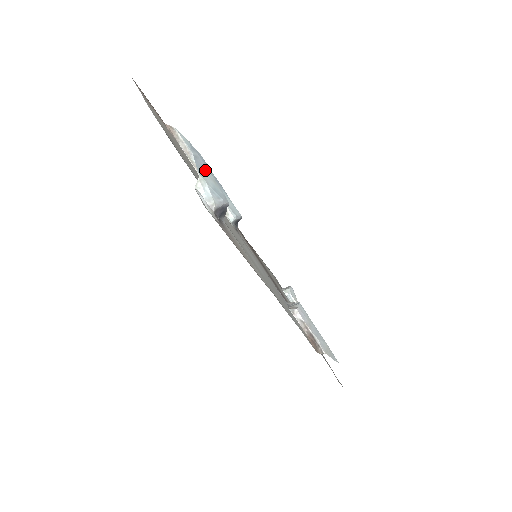
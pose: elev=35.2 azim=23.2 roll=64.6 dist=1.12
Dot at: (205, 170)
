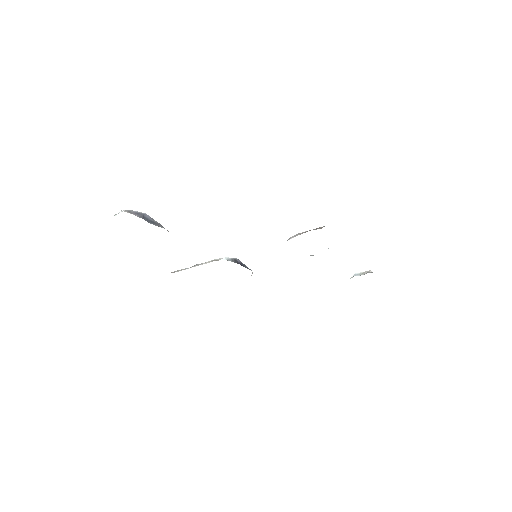
Dot at: occluded
